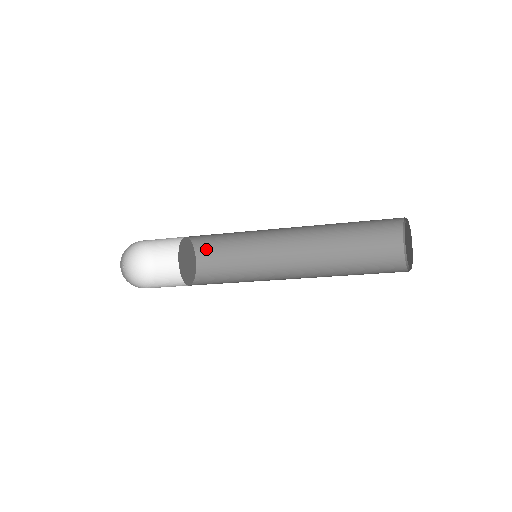
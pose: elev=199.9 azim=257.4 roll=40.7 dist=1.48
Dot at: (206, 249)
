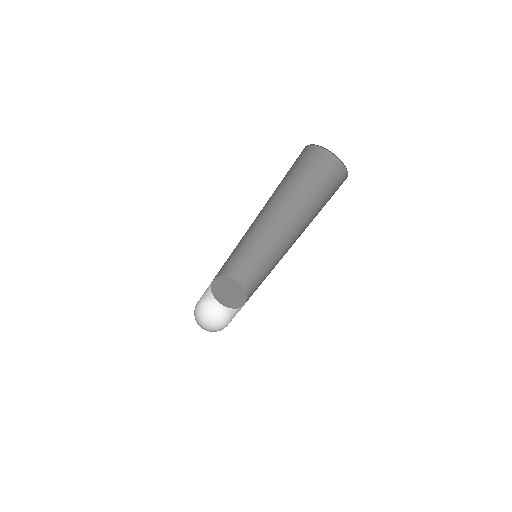
Dot at: (235, 272)
